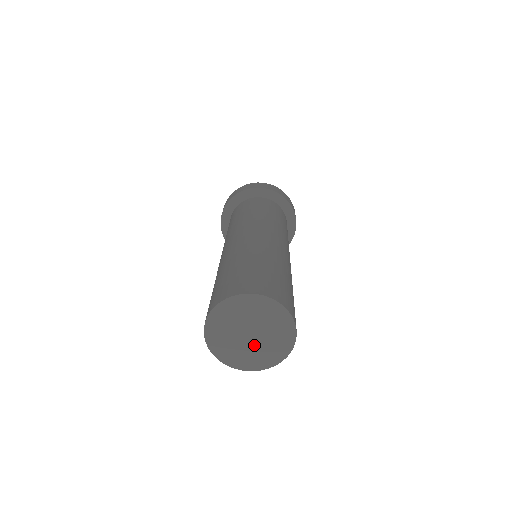
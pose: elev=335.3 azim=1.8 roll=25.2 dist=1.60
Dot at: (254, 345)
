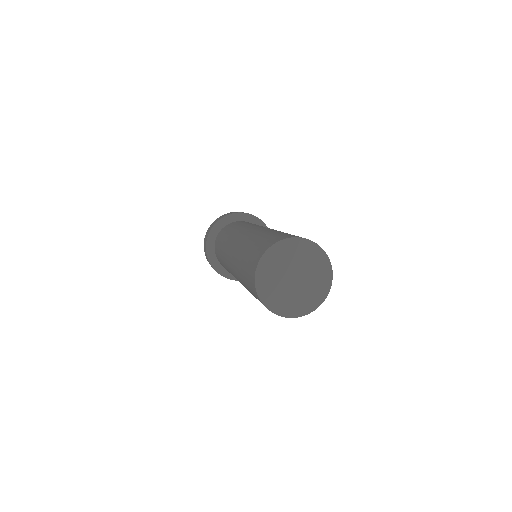
Dot at: (289, 289)
